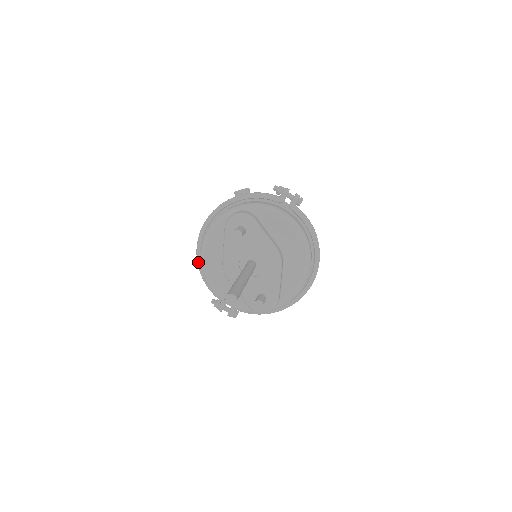
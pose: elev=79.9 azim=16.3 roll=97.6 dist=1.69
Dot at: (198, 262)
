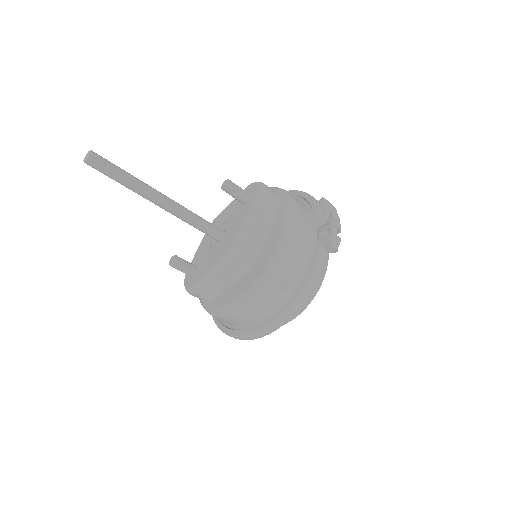
Dot at: occluded
